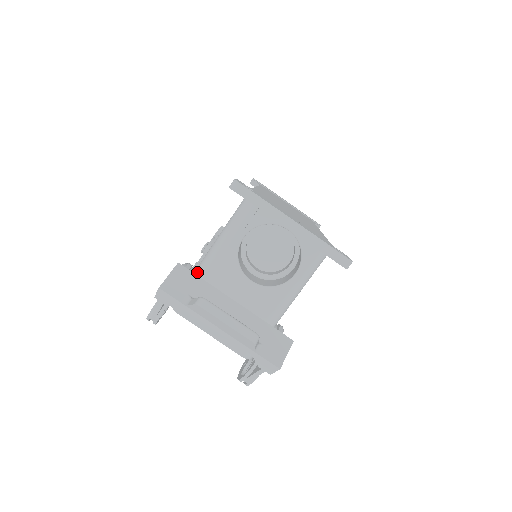
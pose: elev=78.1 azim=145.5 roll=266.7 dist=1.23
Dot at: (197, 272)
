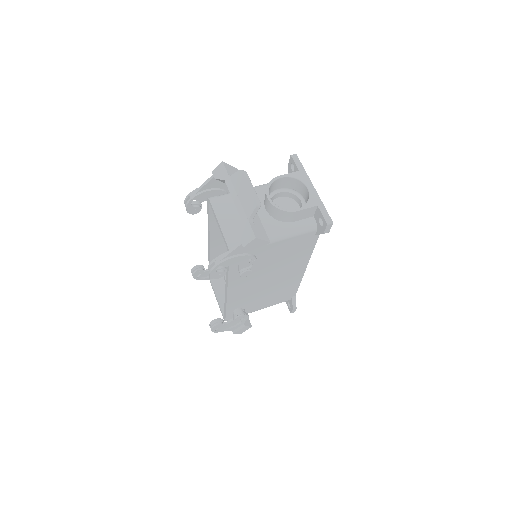
Dot at: occluded
